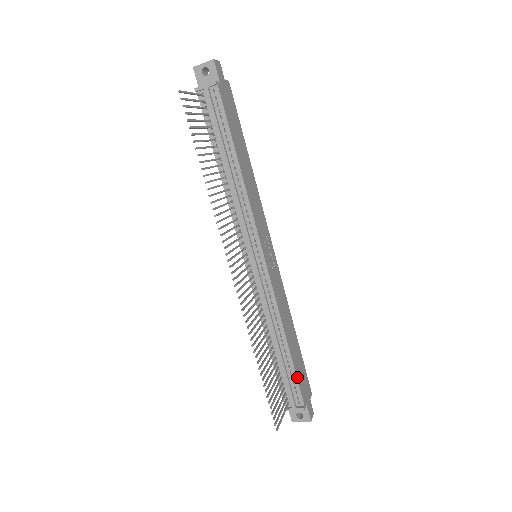
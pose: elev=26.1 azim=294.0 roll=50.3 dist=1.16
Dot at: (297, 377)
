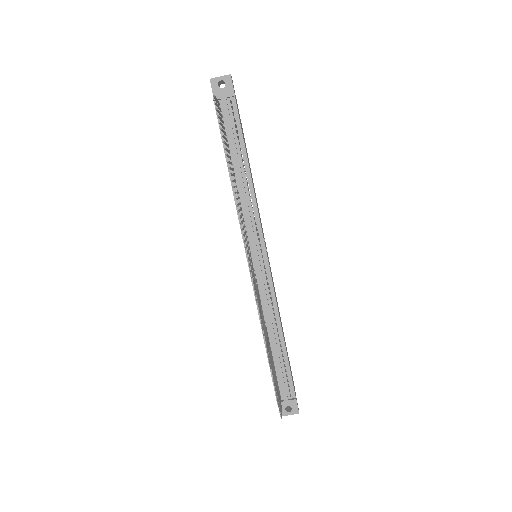
Dot at: (290, 370)
